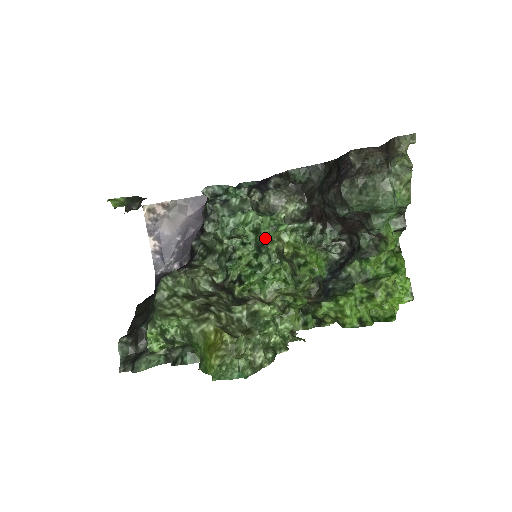
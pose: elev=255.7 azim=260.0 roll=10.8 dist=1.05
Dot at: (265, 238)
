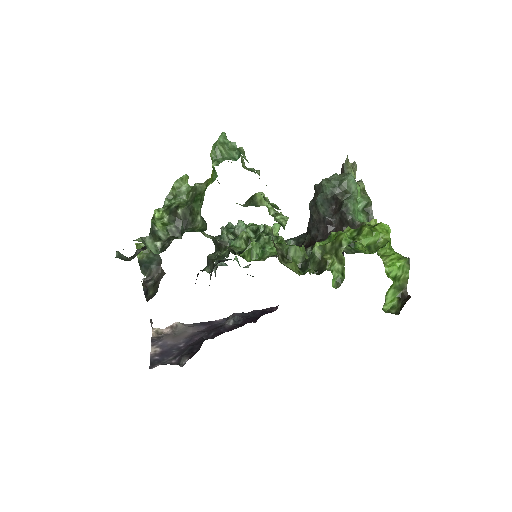
Dot at: occluded
